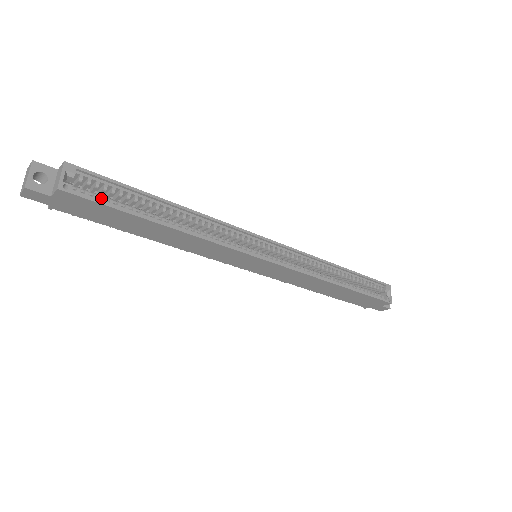
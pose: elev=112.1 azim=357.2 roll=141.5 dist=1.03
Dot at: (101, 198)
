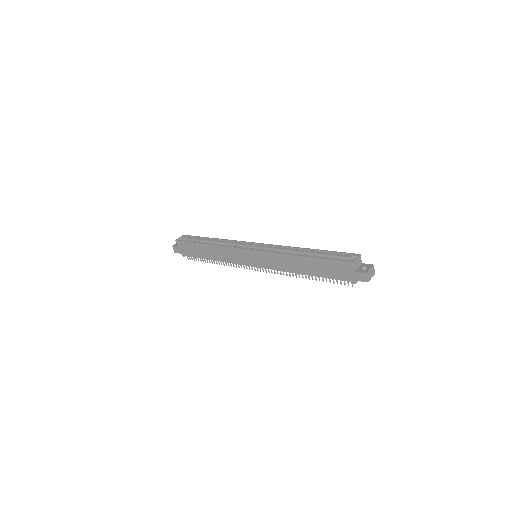
Dot at: occluded
